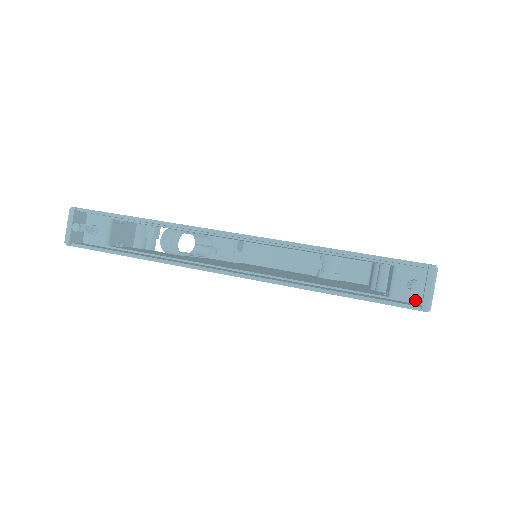
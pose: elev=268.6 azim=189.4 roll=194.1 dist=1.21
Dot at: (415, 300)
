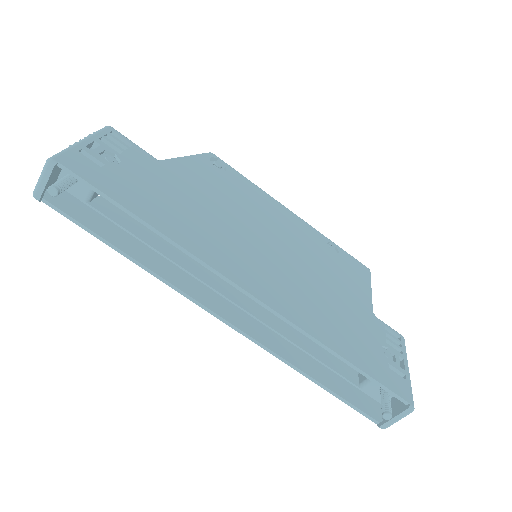
Dot at: (378, 399)
